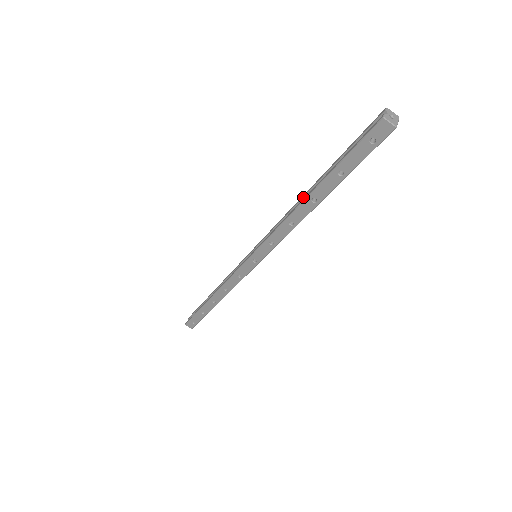
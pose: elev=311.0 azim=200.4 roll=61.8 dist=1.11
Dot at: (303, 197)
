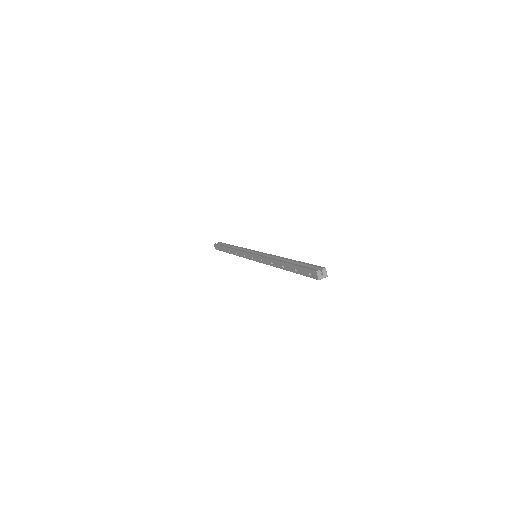
Dot at: (284, 259)
